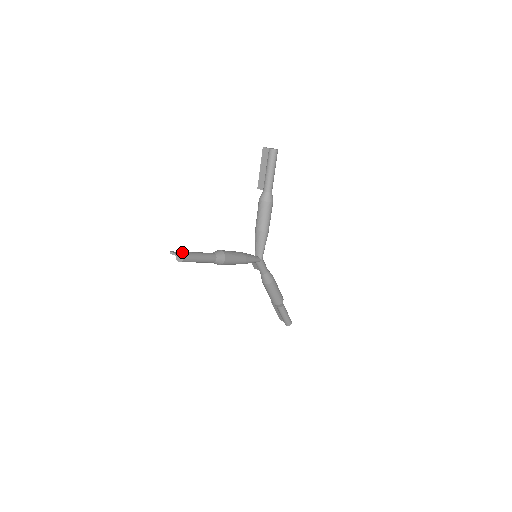
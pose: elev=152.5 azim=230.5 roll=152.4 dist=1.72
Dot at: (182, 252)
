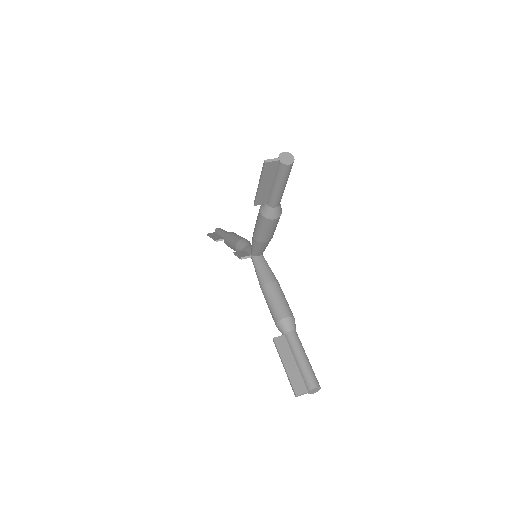
Dot at: (317, 387)
